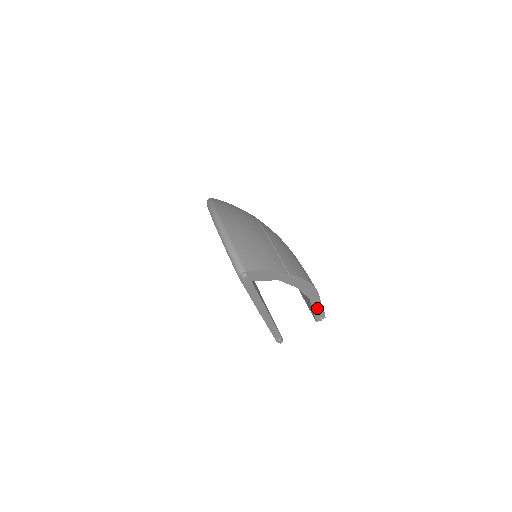
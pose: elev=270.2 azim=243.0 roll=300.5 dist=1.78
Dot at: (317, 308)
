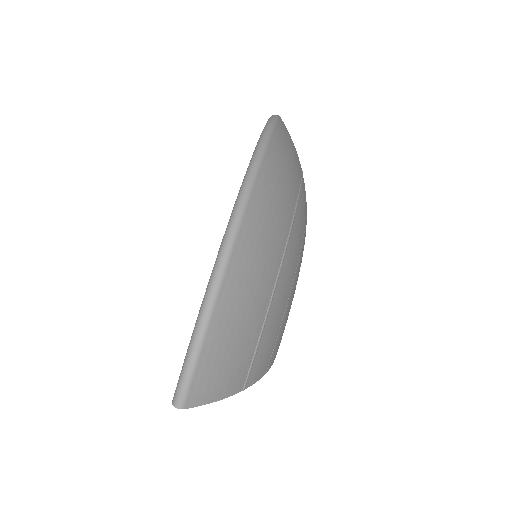
Dot at: occluded
